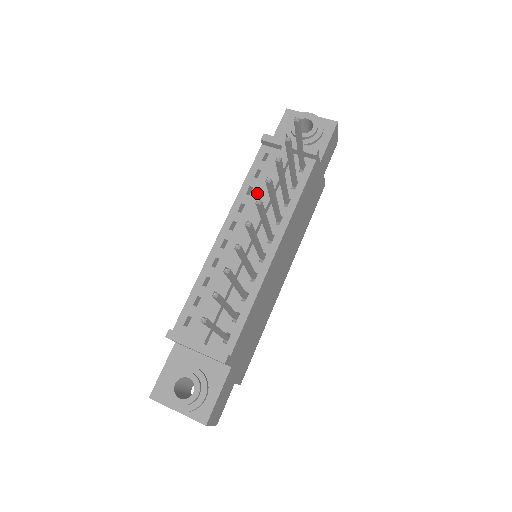
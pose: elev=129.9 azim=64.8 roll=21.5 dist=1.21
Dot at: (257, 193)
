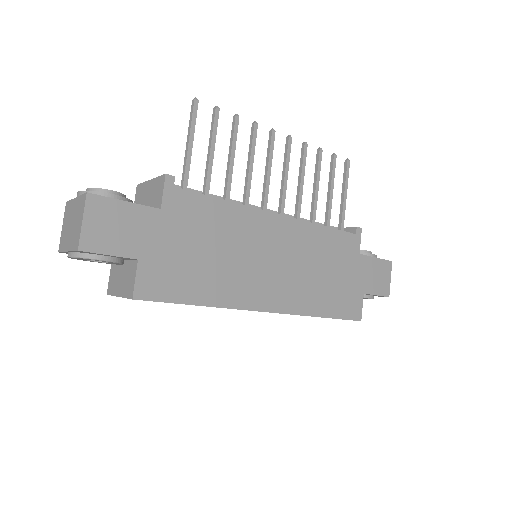
Dot at: occluded
